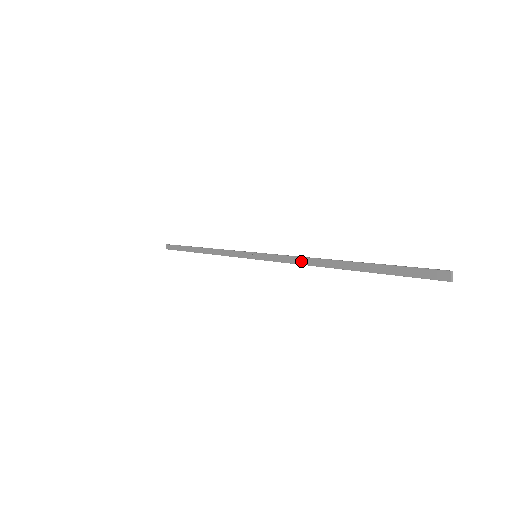
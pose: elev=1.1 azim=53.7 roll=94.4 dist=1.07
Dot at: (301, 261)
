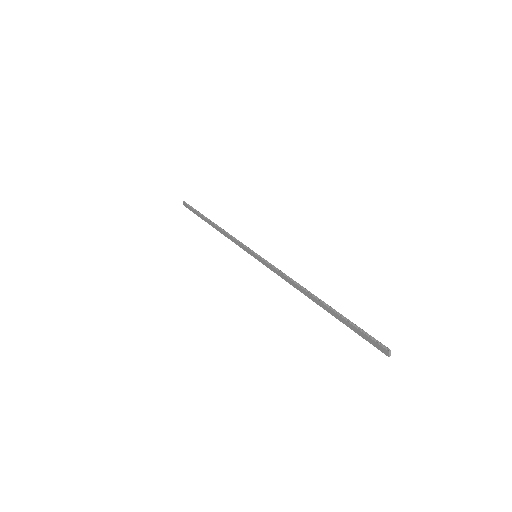
Dot at: (289, 282)
